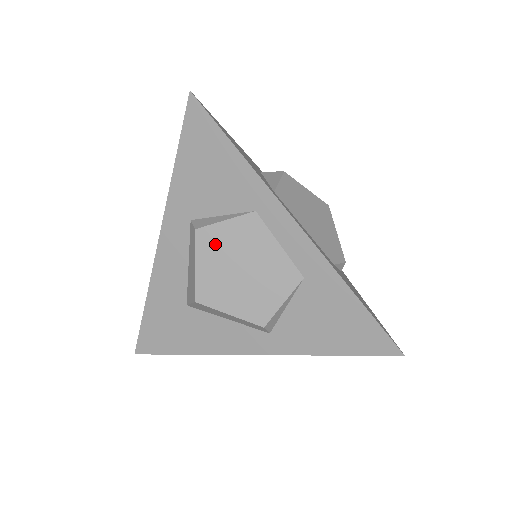
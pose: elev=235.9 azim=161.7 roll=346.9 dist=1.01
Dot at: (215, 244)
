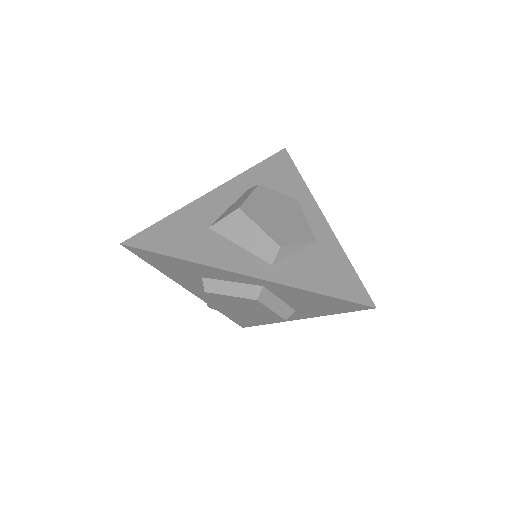
Dot at: (267, 196)
